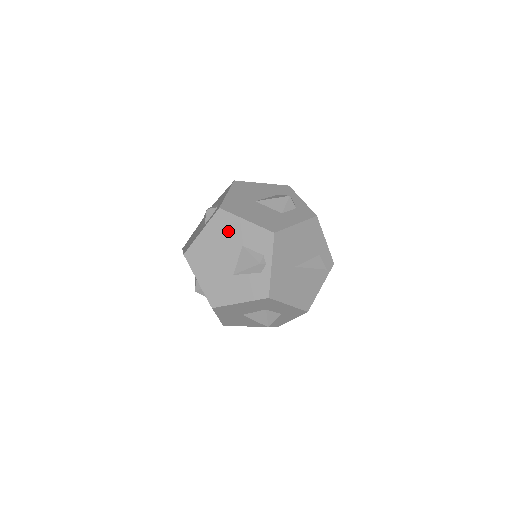
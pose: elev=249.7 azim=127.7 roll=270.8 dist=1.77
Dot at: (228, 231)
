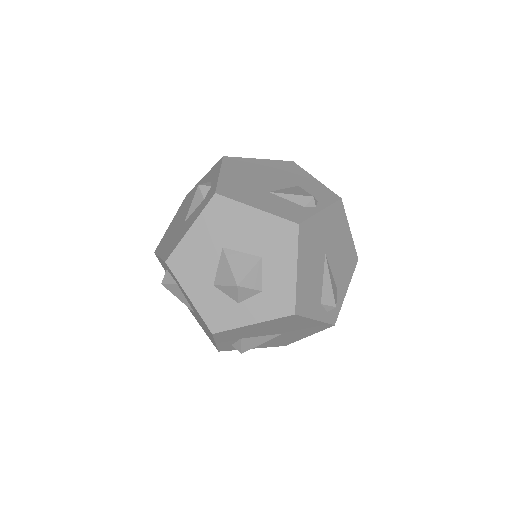
Dot at: (290, 173)
